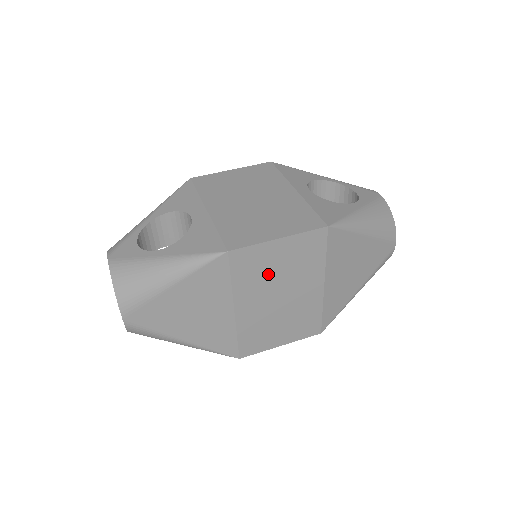
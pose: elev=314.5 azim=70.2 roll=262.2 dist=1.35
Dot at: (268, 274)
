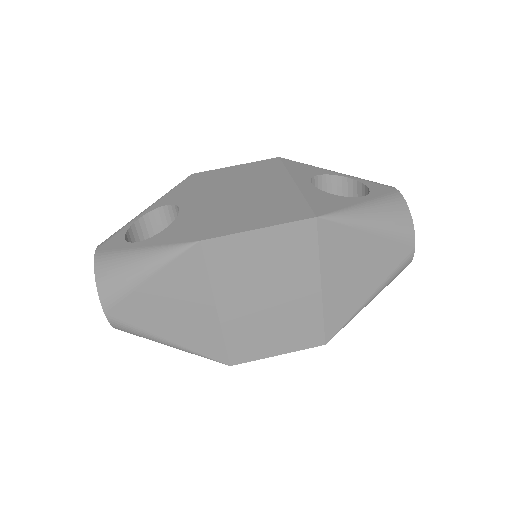
Dot at: (251, 270)
